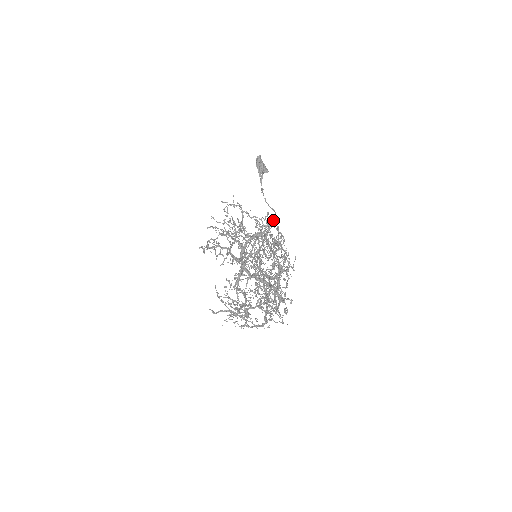
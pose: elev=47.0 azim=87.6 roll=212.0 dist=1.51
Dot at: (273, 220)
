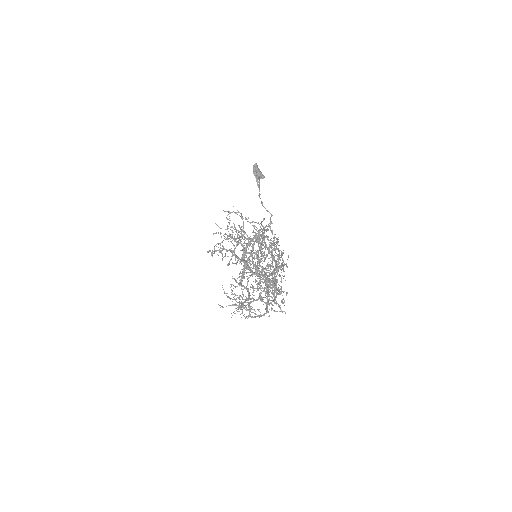
Dot at: (268, 224)
